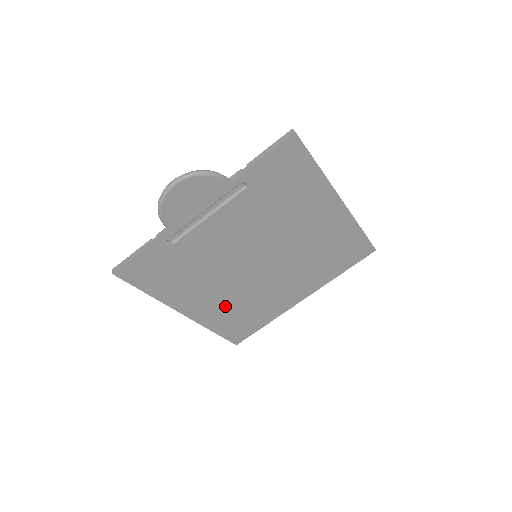
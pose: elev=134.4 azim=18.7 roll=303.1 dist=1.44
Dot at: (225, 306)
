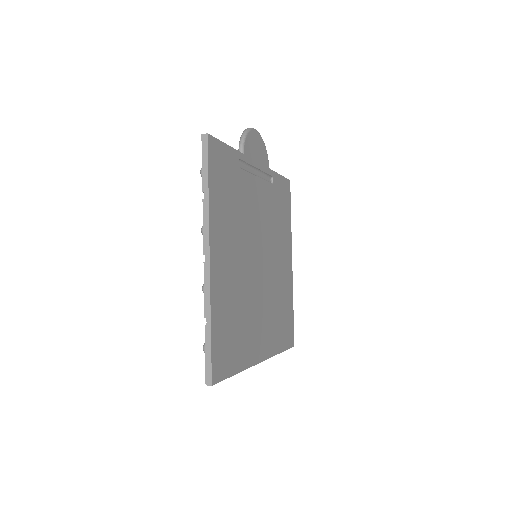
Dot at: (230, 291)
